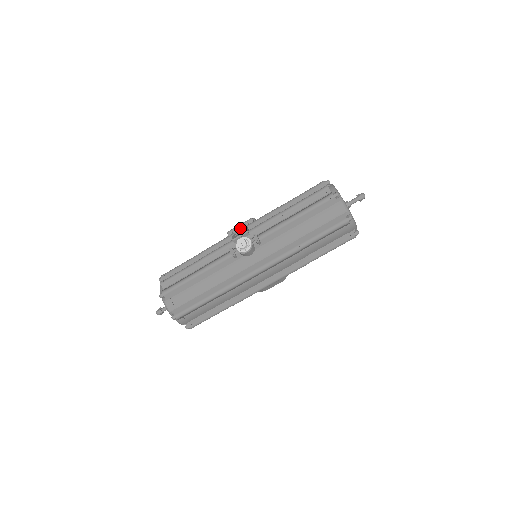
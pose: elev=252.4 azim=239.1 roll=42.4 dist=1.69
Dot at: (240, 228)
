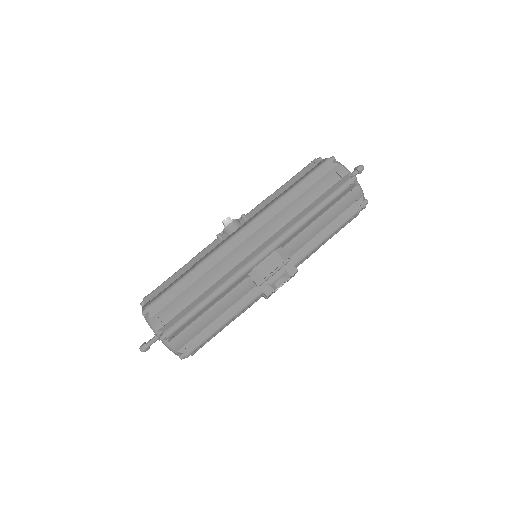
Dot at: occluded
